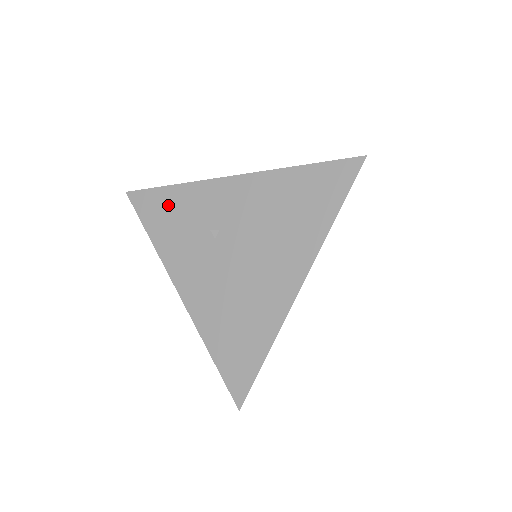
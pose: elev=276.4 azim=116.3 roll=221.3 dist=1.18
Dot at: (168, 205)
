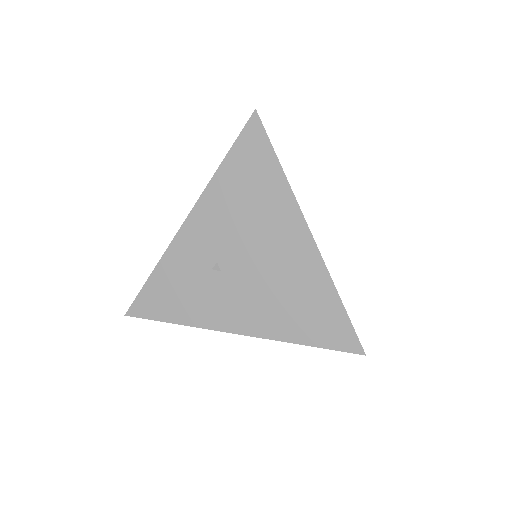
Dot at: (164, 289)
